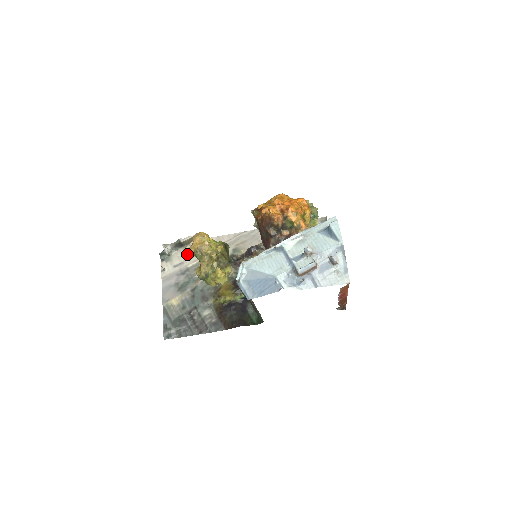
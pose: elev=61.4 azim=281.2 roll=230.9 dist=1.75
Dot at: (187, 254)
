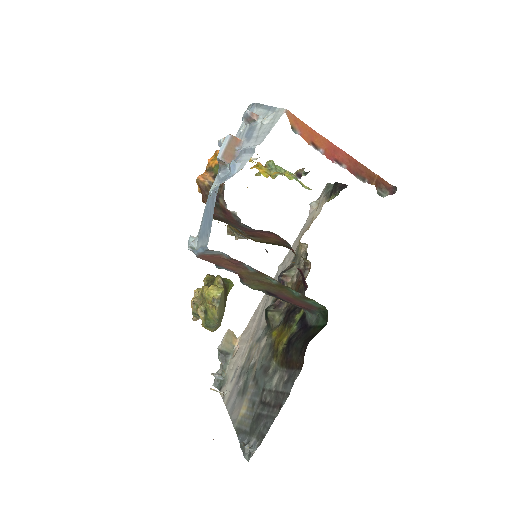
Dot at: (237, 357)
